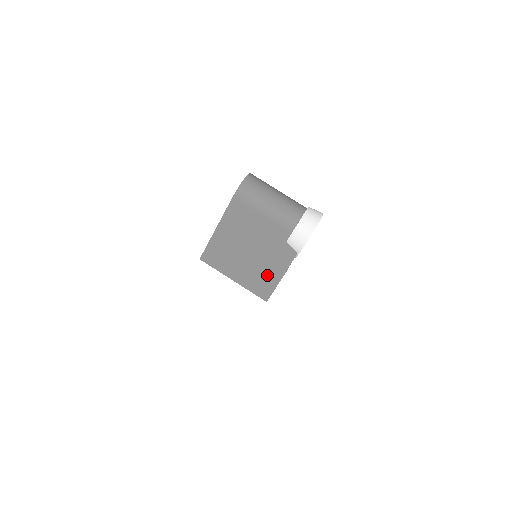
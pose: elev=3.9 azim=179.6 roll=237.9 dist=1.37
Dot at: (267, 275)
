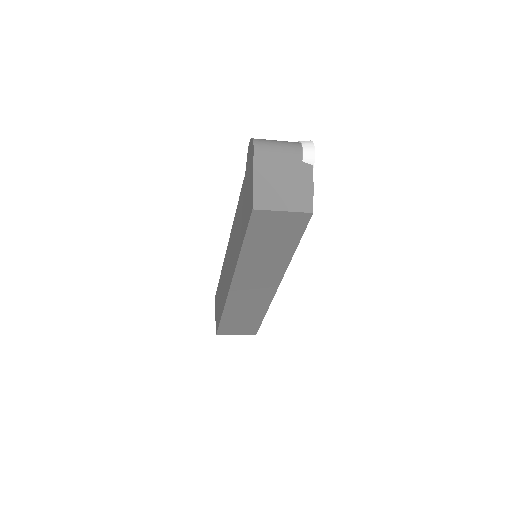
Dot at: (303, 192)
